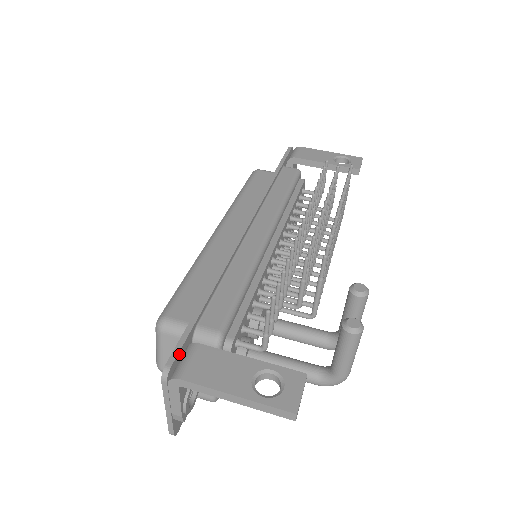
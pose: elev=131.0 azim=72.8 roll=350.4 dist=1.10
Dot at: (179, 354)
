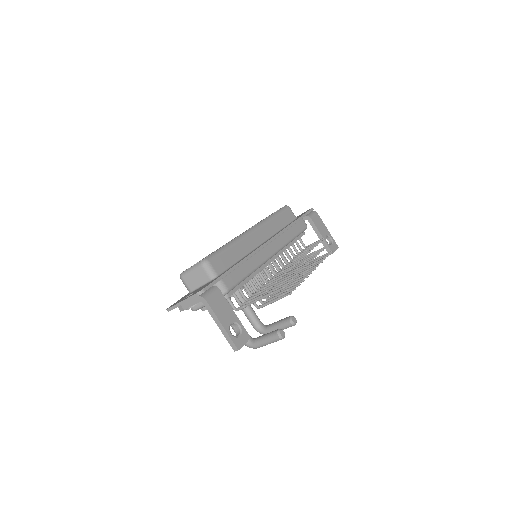
Dot at: (210, 287)
